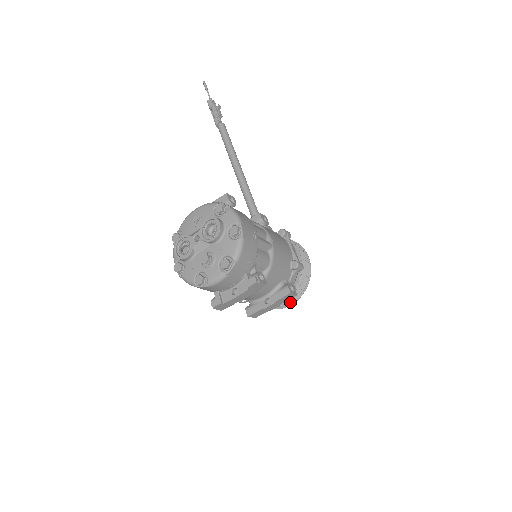
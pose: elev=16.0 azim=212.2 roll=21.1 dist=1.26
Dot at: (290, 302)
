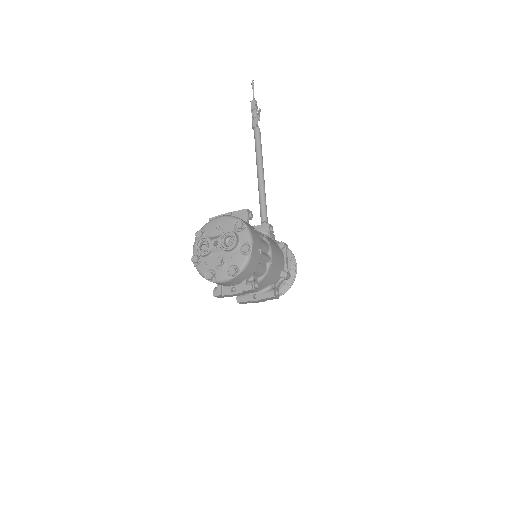
Dot at: occluded
